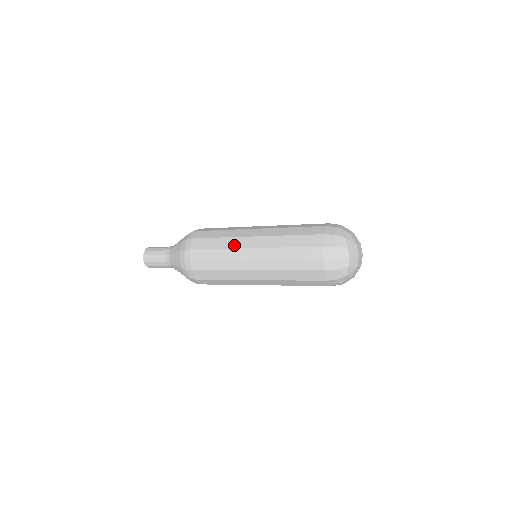
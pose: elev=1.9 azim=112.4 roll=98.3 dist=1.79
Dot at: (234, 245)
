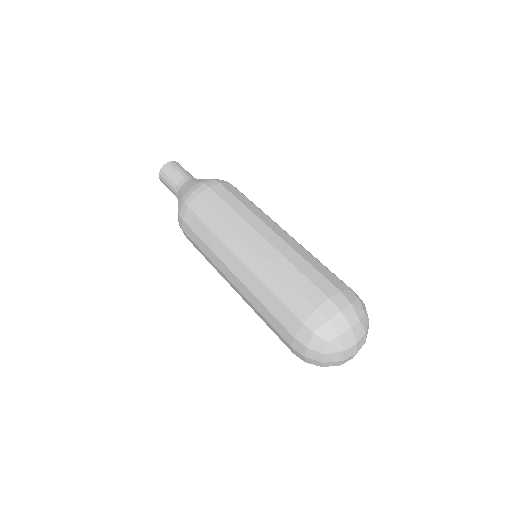
Dot at: (218, 252)
